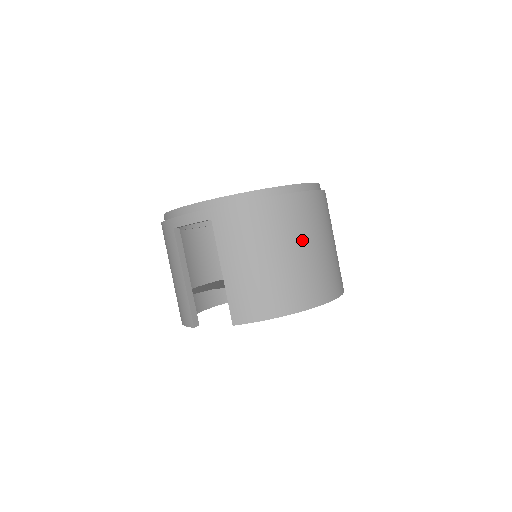
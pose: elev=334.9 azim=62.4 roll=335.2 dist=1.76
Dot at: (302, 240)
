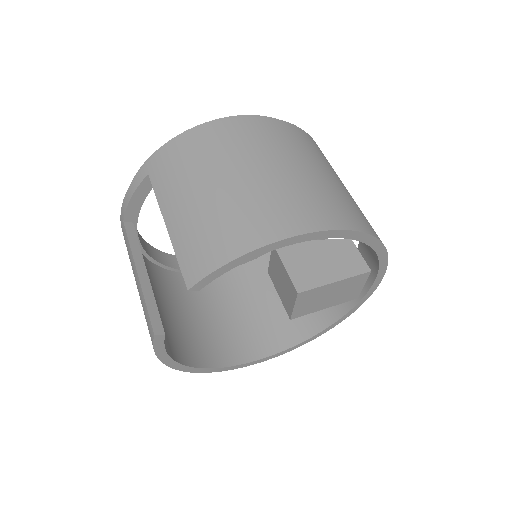
Dot at: (270, 159)
